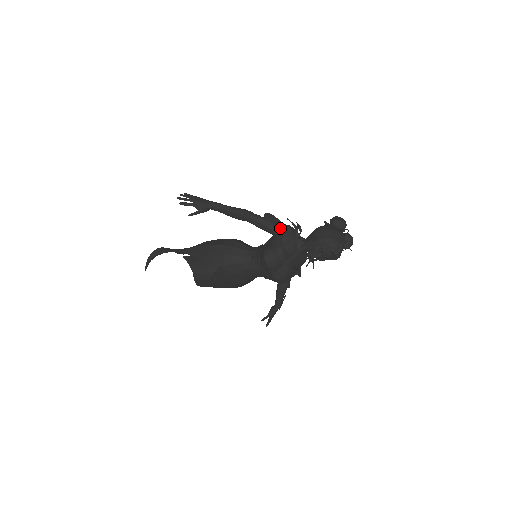
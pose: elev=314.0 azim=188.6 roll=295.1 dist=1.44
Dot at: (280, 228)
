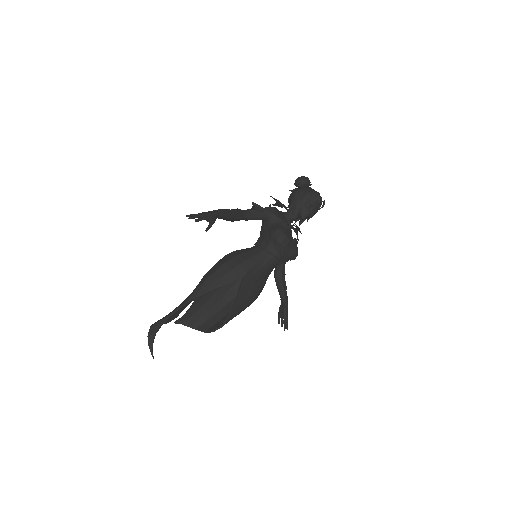
Dot at: (268, 210)
